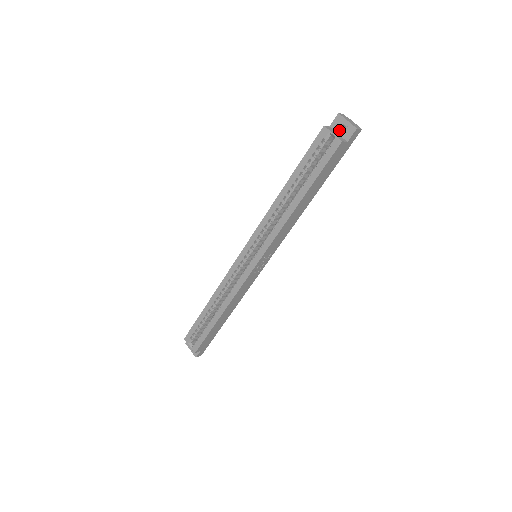
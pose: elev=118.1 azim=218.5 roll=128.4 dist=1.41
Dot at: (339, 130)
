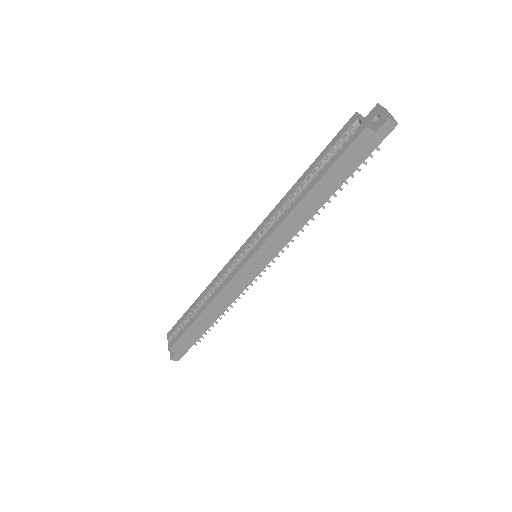
Dot at: (372, 121)
